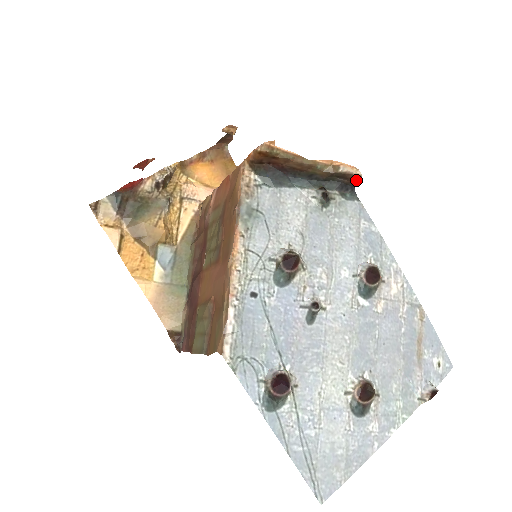
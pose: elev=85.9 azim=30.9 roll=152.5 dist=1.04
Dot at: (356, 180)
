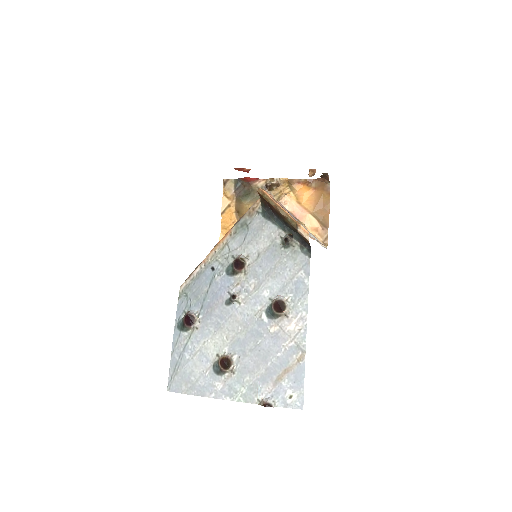
Dot at: occluded
